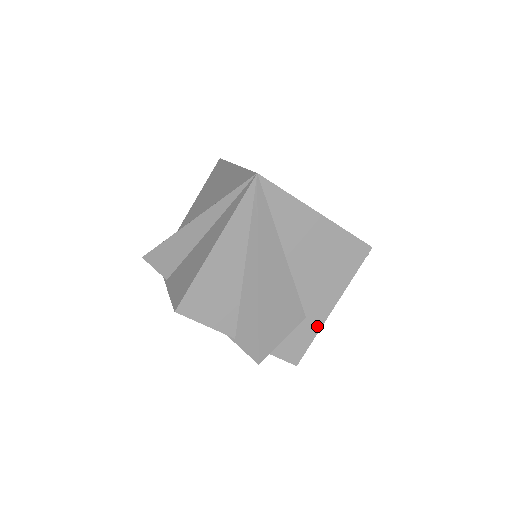
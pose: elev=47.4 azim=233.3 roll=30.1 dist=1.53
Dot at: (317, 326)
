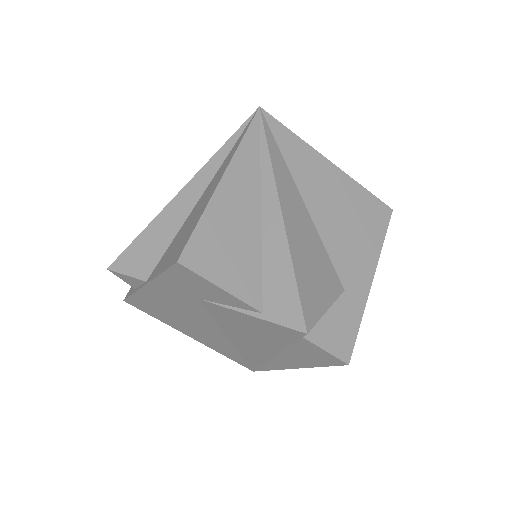
Dot at: (360, 304)
